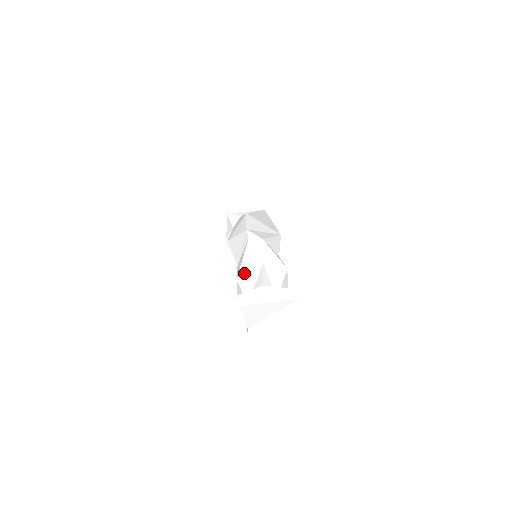
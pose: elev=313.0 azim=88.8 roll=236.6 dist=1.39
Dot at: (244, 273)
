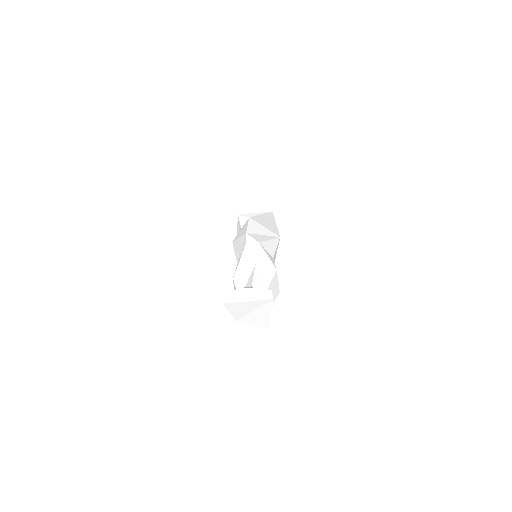
Dot at: (239, 272)
